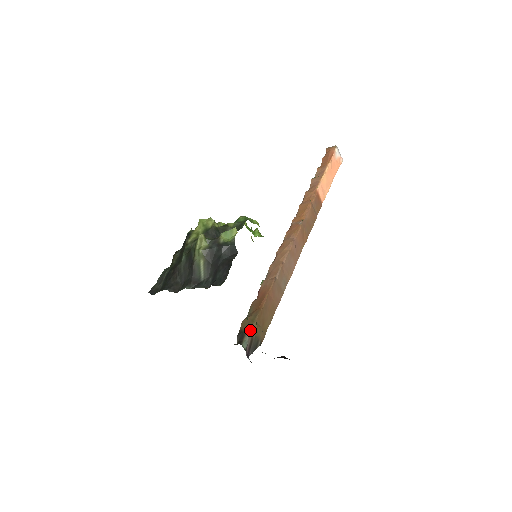
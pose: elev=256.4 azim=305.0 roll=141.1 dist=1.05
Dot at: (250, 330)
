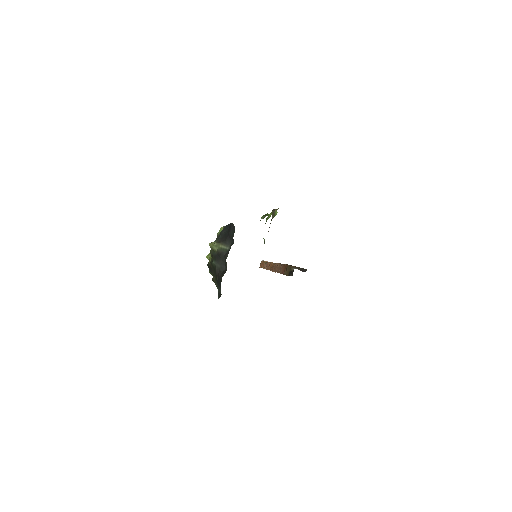
Dot at: (291, 268)
